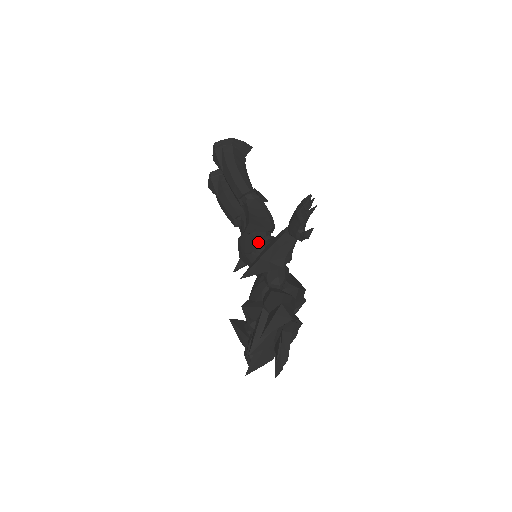
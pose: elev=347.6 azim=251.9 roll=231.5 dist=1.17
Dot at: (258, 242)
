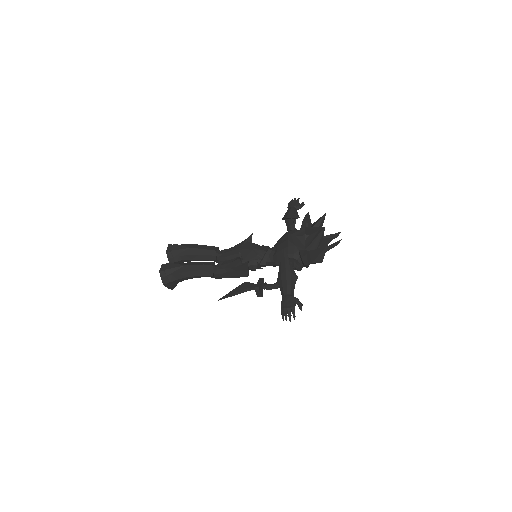
Dot at: occluded
